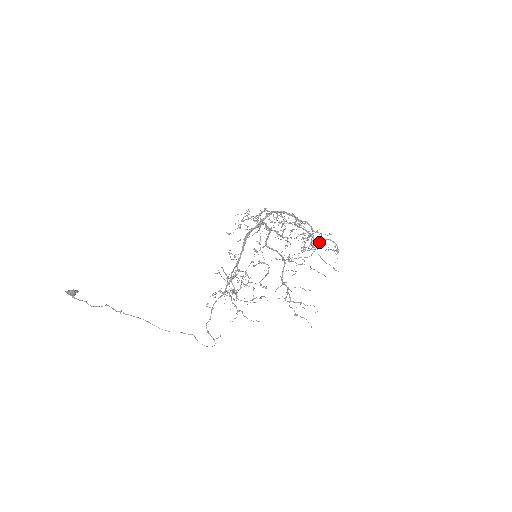
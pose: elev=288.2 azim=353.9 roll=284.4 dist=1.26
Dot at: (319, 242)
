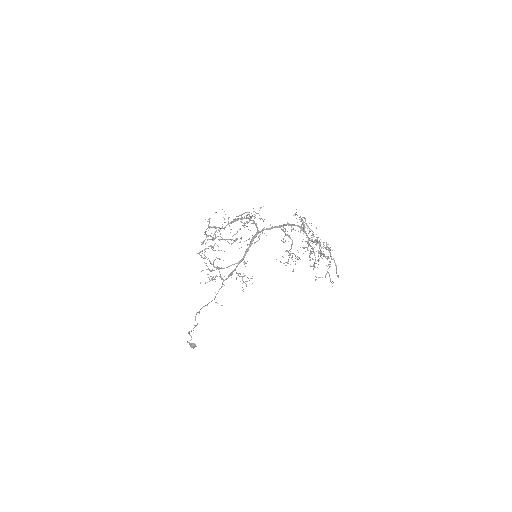
Dot at: (308, 233)
